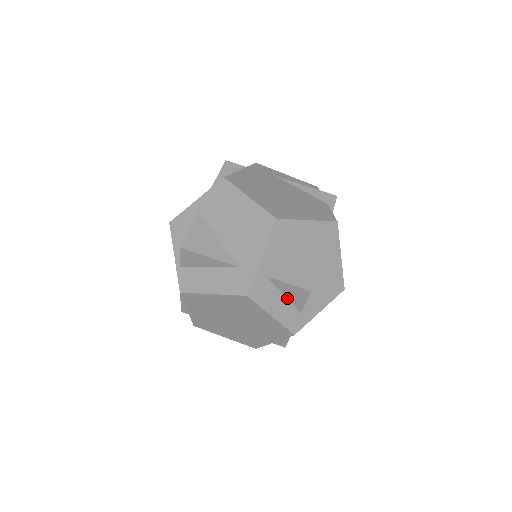
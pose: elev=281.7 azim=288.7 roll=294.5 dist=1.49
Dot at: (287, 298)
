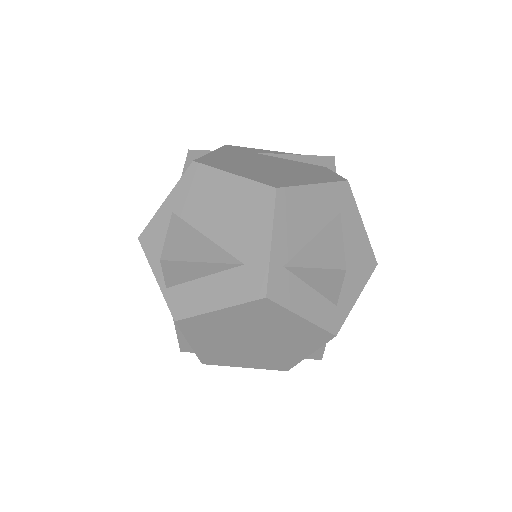
Dot at: (315, 290)
